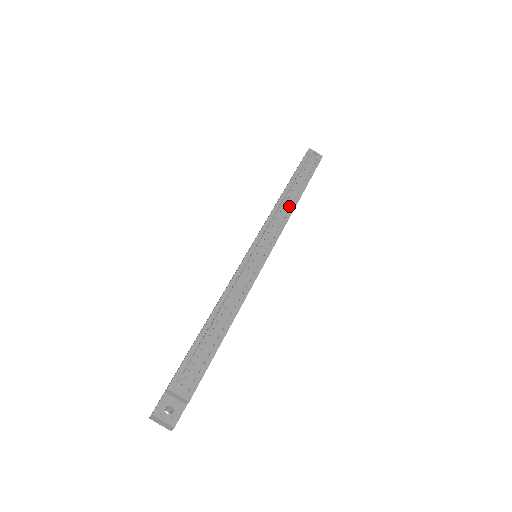
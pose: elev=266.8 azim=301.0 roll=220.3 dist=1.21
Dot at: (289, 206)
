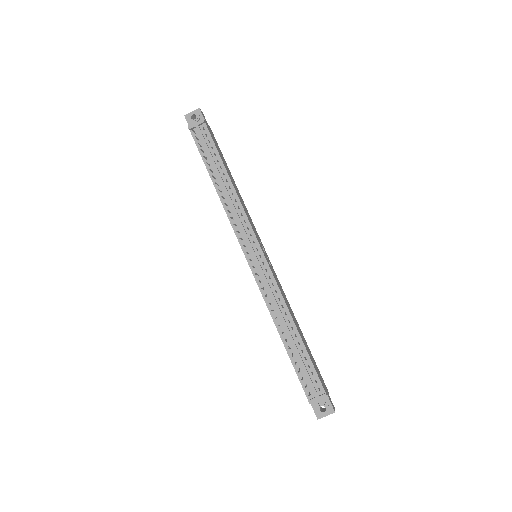
Dot at: (231, 195)
